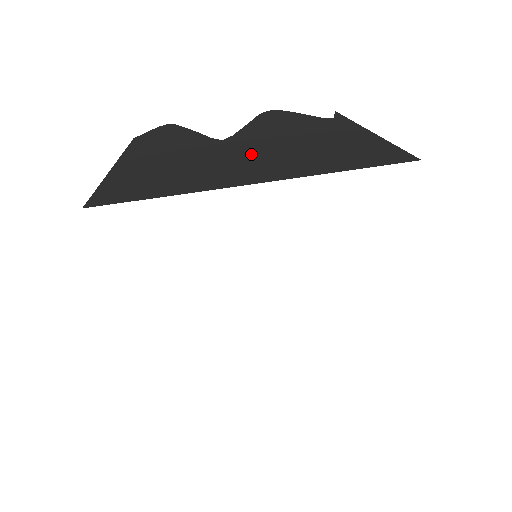
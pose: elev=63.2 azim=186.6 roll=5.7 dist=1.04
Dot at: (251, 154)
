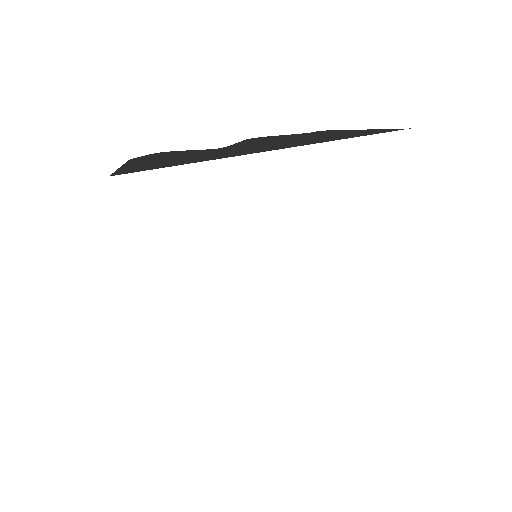
Dot at: (253, 147)
